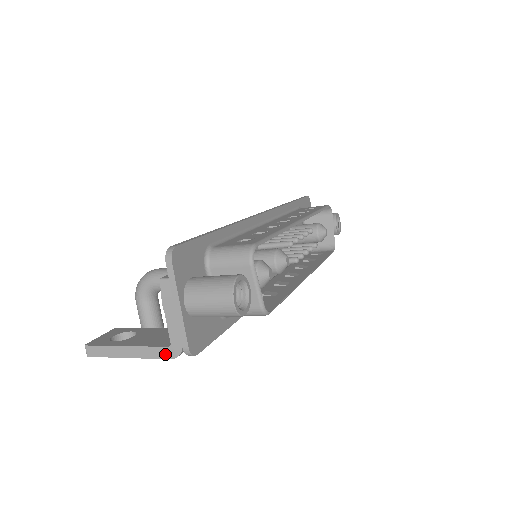
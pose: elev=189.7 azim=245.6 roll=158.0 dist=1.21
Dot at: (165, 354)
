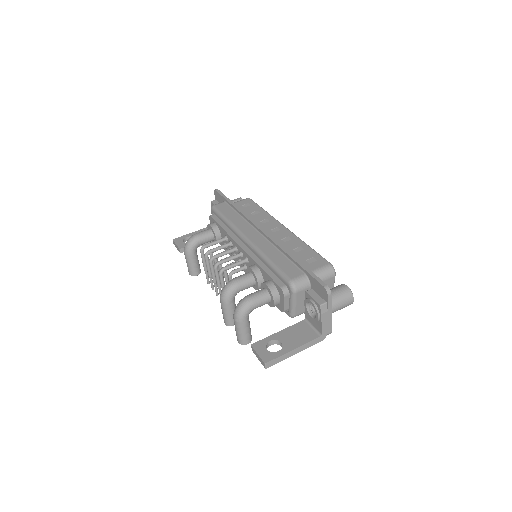
Dot at: (318, 341)
